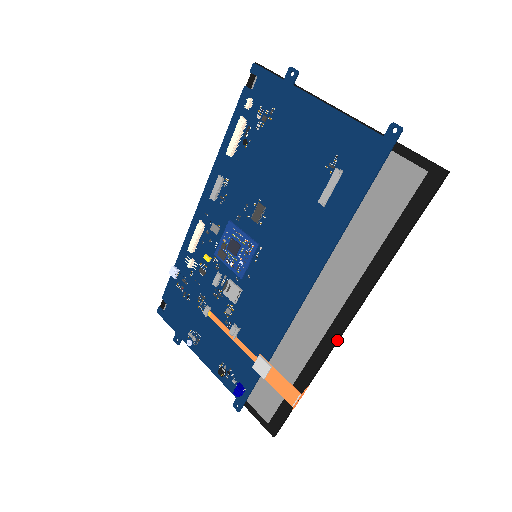
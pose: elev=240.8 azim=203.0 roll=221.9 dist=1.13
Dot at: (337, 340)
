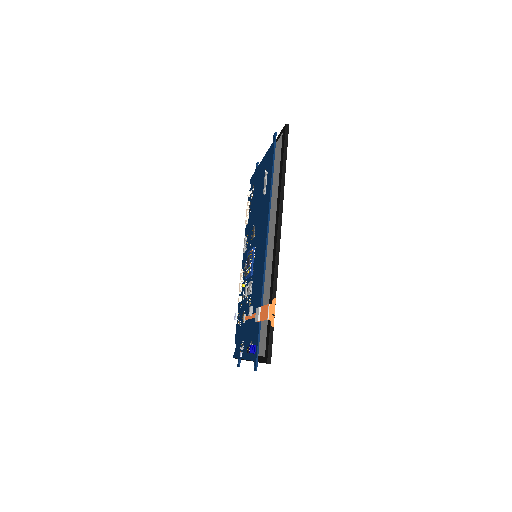
Dot at: (276, 248)
